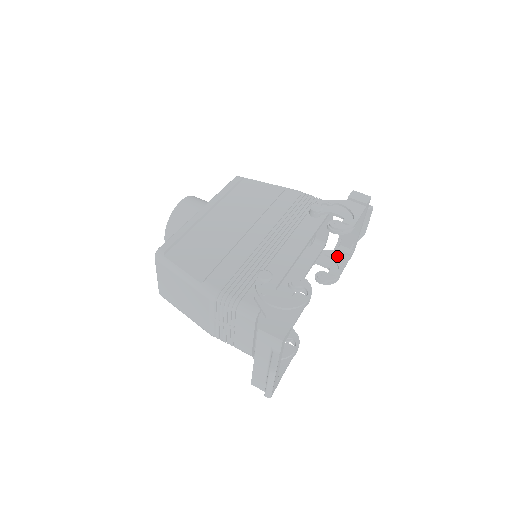
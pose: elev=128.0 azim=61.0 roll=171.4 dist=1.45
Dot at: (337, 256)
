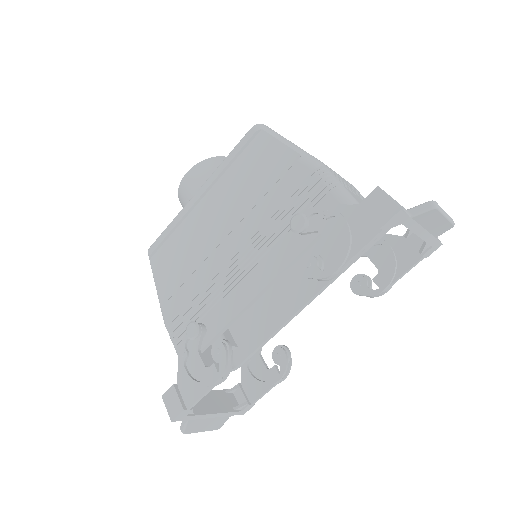
Dot at: (402, 251)
